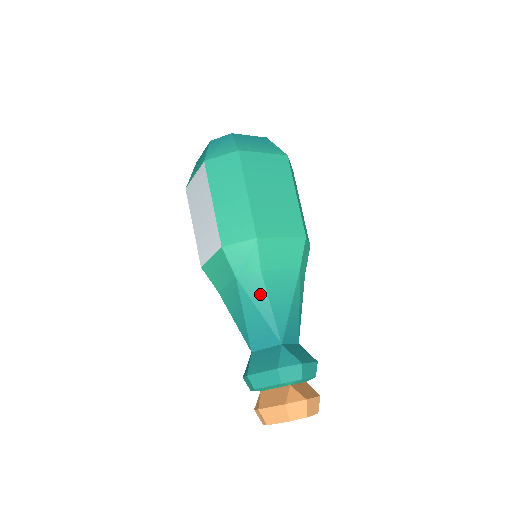
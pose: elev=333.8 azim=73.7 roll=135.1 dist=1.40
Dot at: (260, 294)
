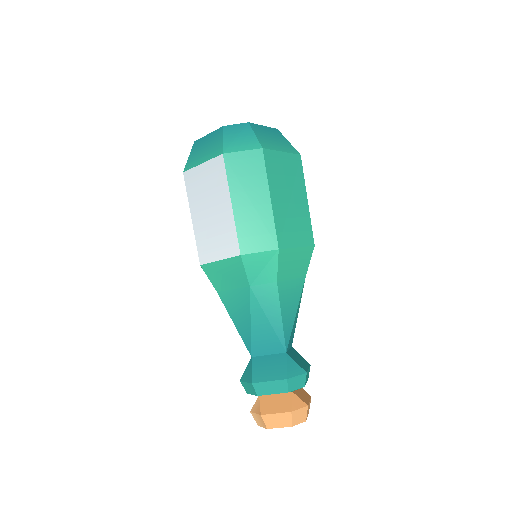
Dot at: (272, 304)
